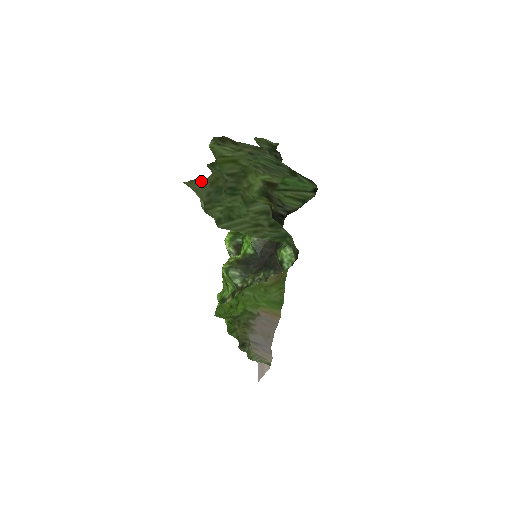
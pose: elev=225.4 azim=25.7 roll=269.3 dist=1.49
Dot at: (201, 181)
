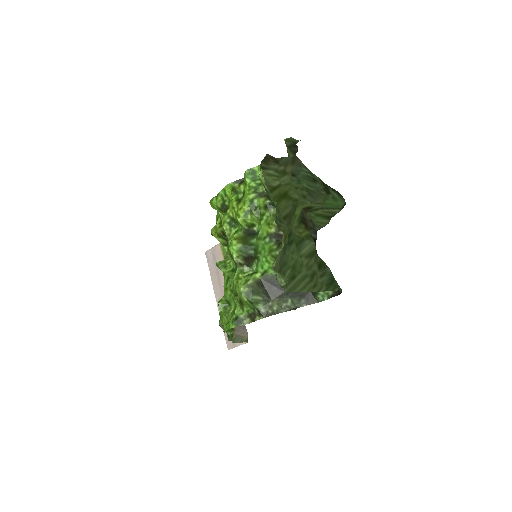
Dot at: (279, 252)
